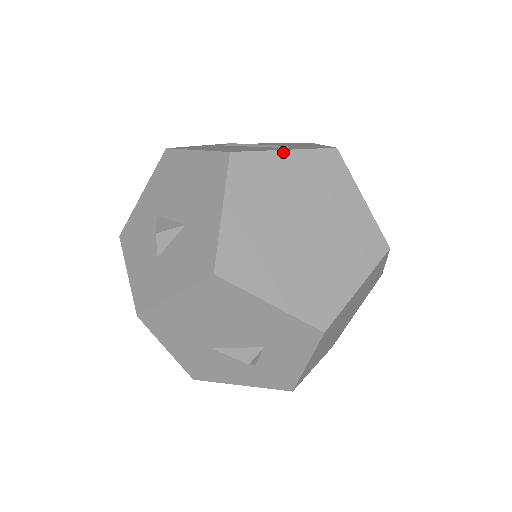
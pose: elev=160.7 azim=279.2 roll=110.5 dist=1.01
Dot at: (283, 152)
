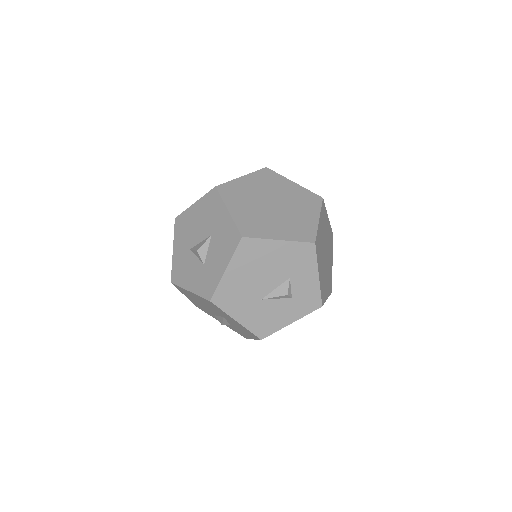
Dot at: (241, 178)
